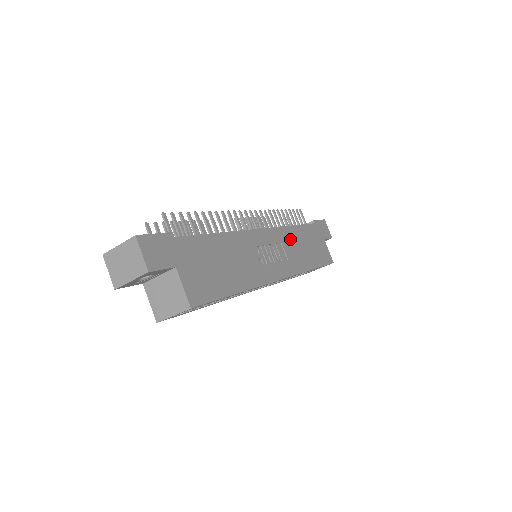
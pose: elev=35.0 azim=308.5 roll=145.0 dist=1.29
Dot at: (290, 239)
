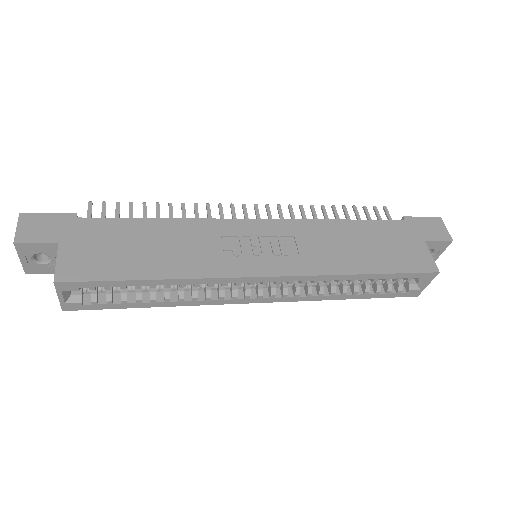
Dot at: (320, 234)
